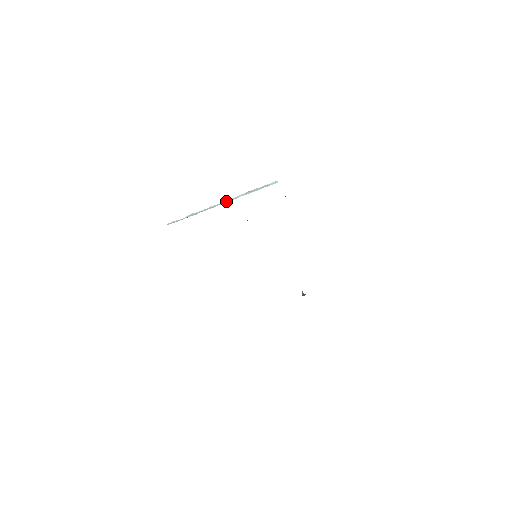
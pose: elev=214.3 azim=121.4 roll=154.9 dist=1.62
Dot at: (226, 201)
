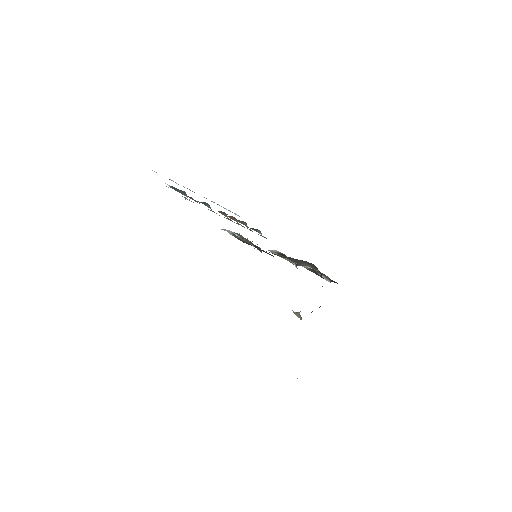
Dot at: occluded
